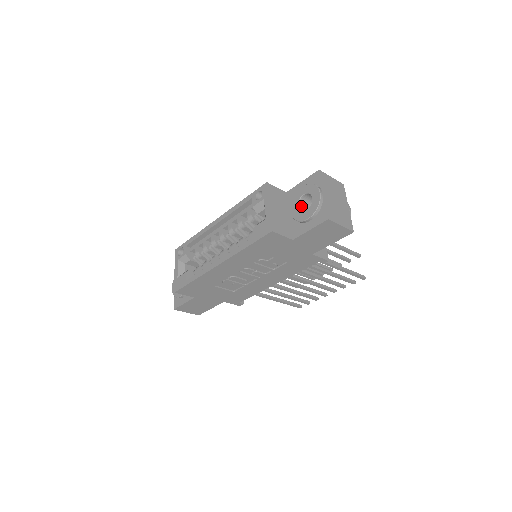
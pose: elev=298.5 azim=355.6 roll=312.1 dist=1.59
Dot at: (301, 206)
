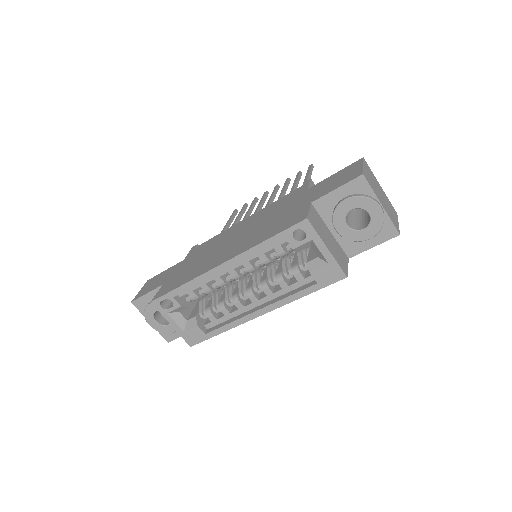
Dot at: (346, 219)
